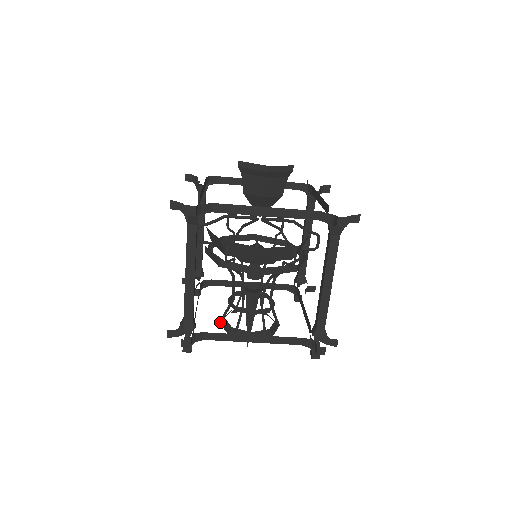
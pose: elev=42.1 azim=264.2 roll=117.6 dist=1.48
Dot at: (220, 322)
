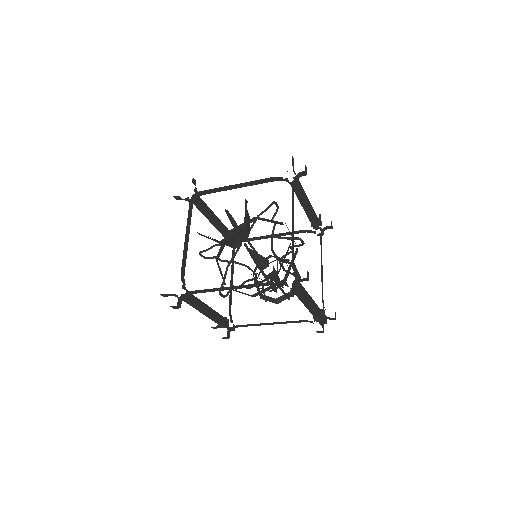
Dot at: occluded
